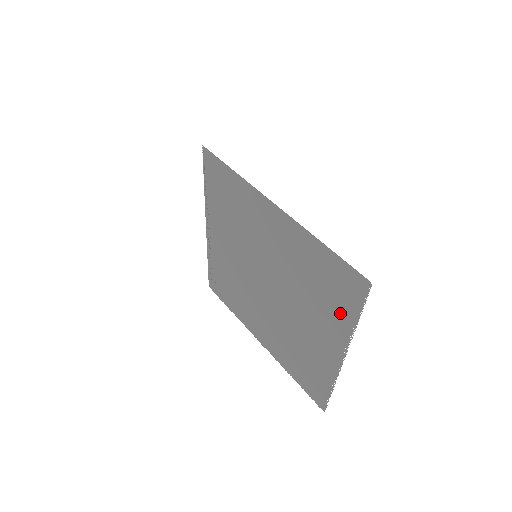
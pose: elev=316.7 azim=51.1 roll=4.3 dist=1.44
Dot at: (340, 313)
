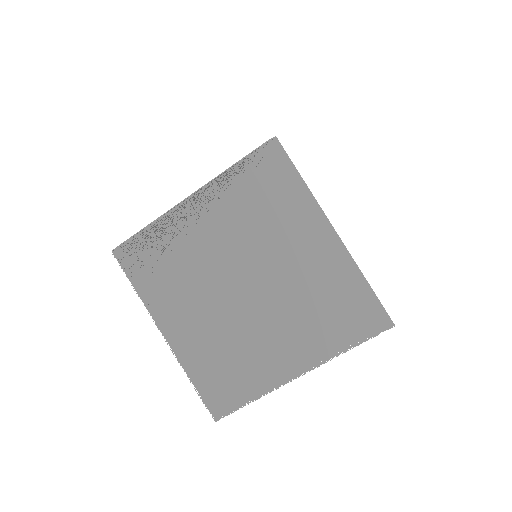
Dot at: (335, 337)
